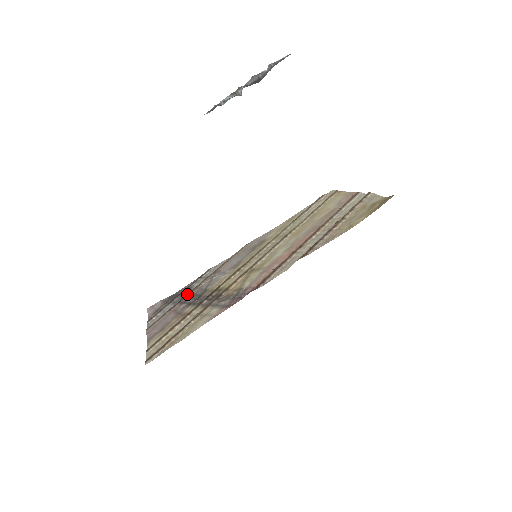
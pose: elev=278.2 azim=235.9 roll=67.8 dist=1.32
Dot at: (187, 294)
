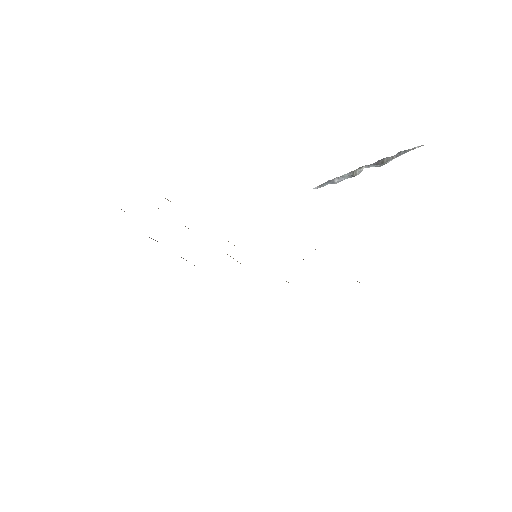
Dot at: occluded
